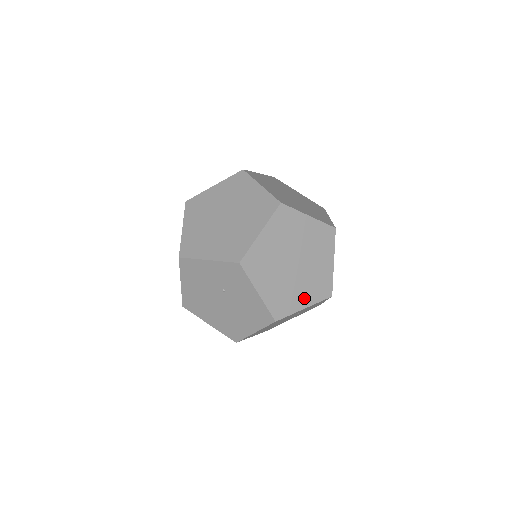
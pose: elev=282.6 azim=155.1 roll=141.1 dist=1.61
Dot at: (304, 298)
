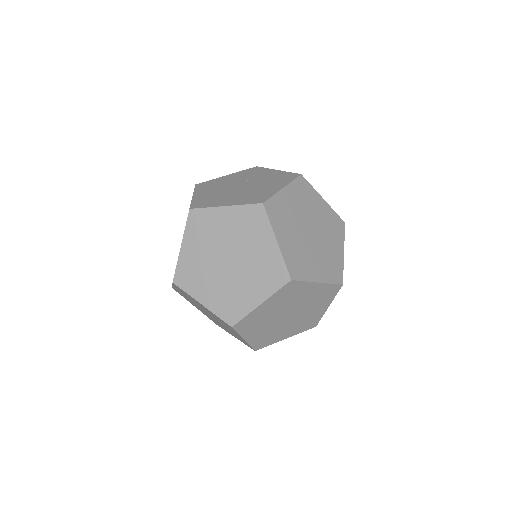
Dot at: (321, 307)
